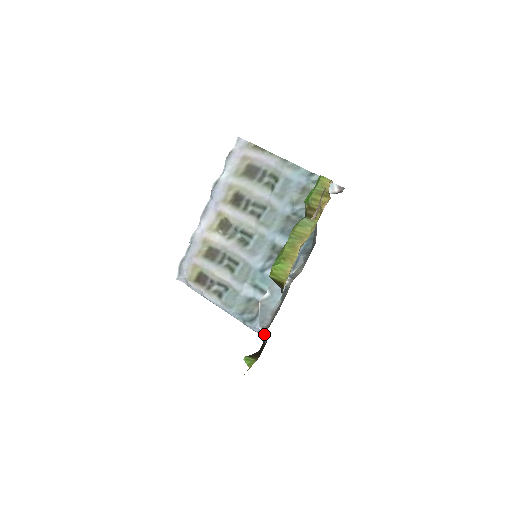
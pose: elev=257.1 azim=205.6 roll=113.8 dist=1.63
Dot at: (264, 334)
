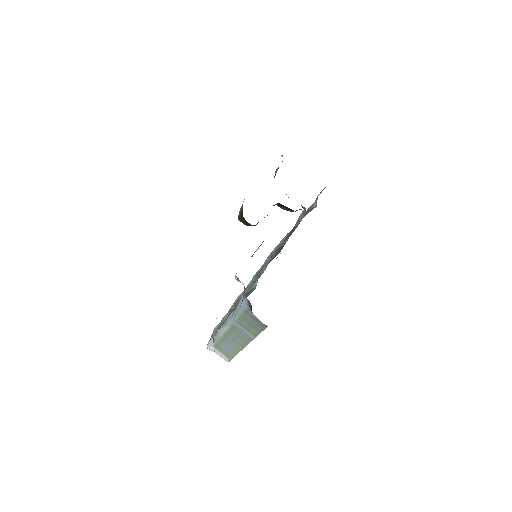
Dot at: occluded
